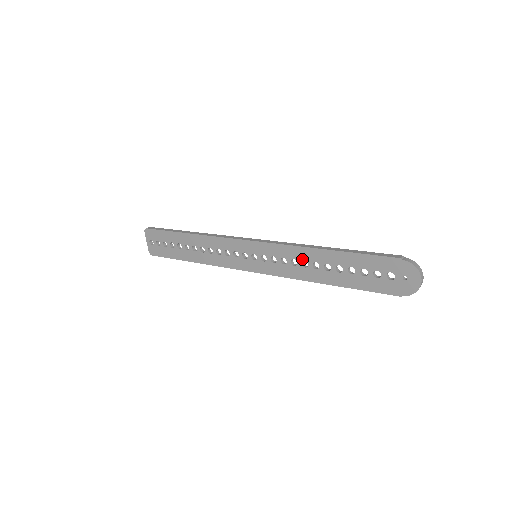
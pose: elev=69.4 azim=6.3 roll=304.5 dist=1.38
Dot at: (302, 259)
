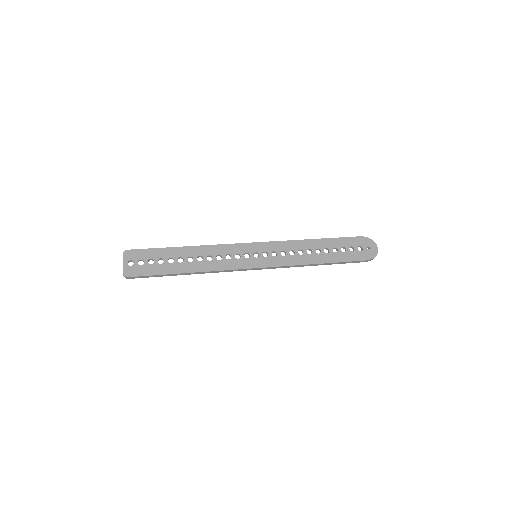
Dot at: (298, 249)
